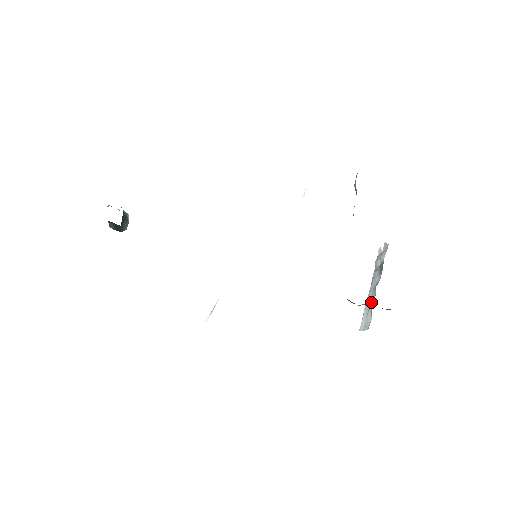
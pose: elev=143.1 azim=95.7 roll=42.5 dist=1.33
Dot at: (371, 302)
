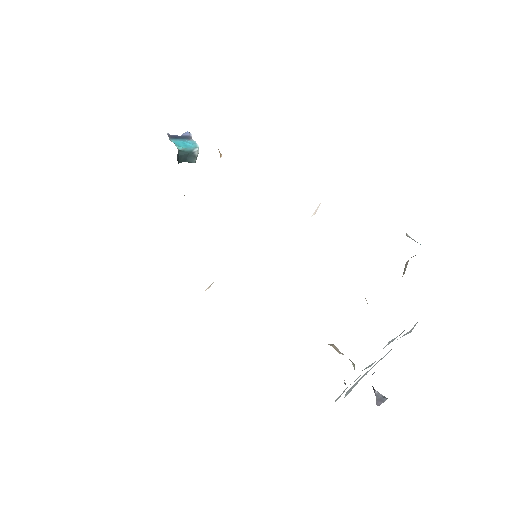
Dot at: occluded
